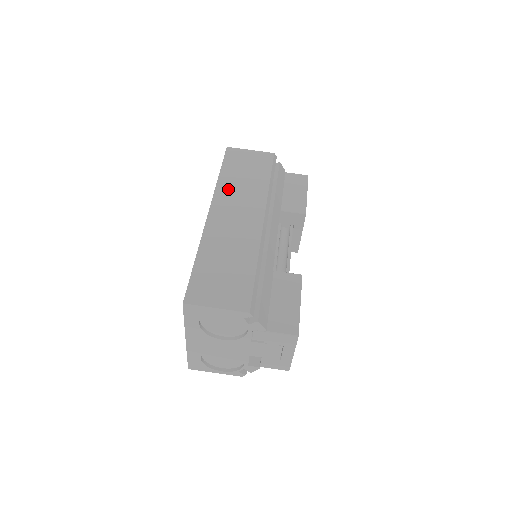
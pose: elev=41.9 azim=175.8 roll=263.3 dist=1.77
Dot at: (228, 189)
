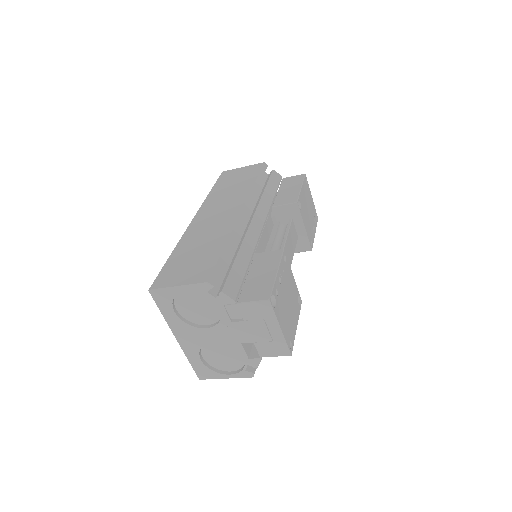
Dot at: (214, 199)
